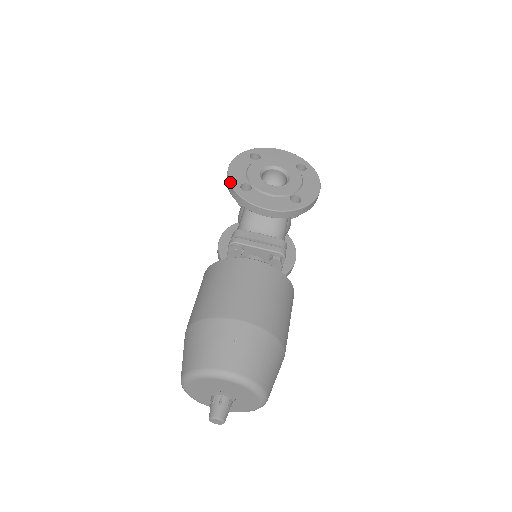
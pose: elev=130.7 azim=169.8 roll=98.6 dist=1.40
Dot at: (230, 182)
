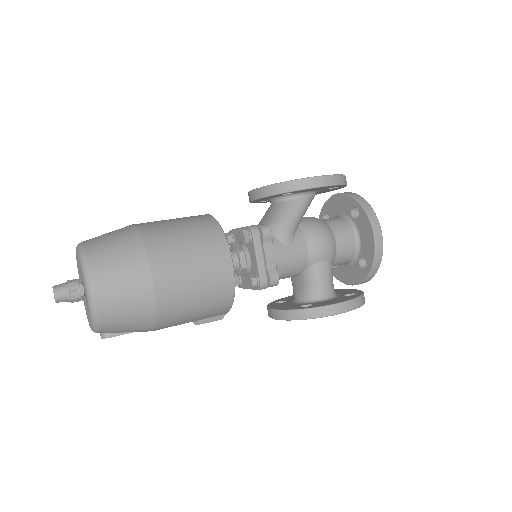
Dot at: occluded
